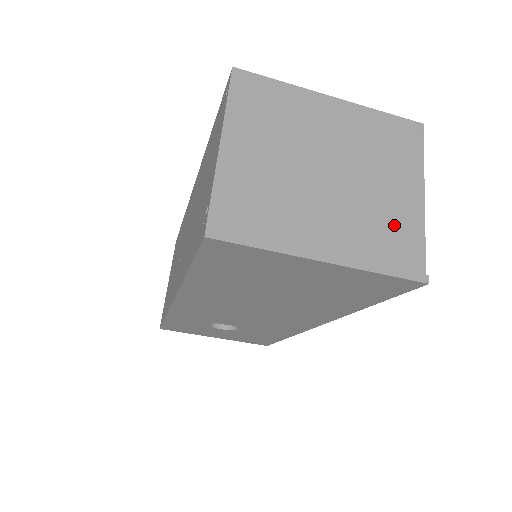
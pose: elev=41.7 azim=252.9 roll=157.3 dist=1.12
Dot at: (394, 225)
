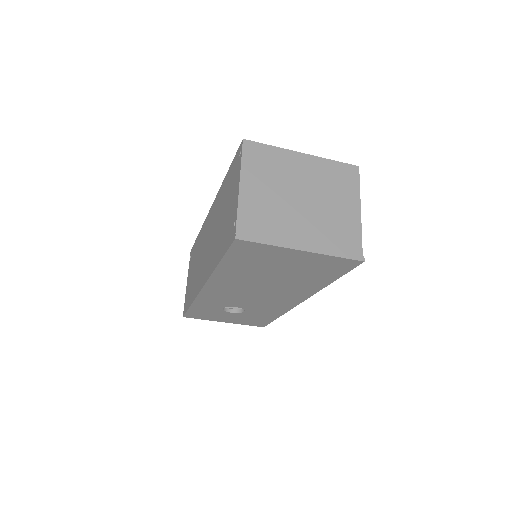
Dot at: (343, 228)
